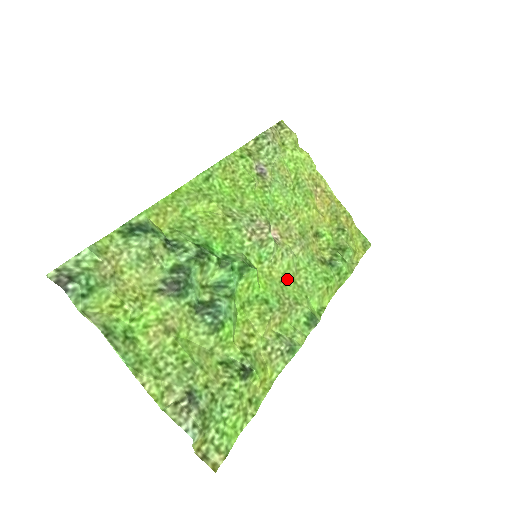
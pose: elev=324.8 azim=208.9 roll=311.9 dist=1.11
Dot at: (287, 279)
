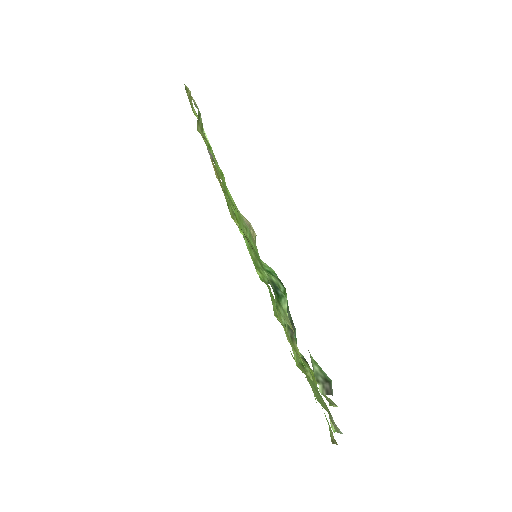
Dot at: occluded
